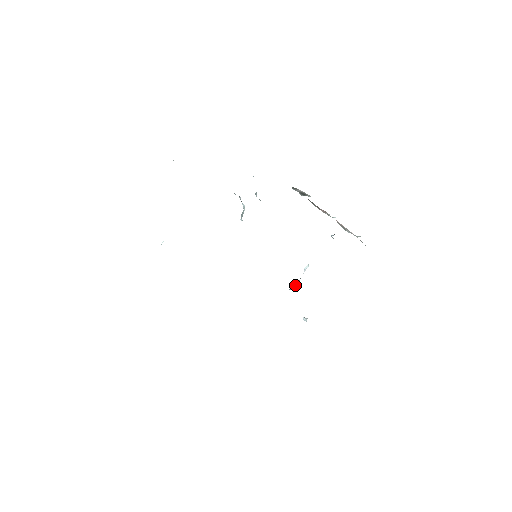
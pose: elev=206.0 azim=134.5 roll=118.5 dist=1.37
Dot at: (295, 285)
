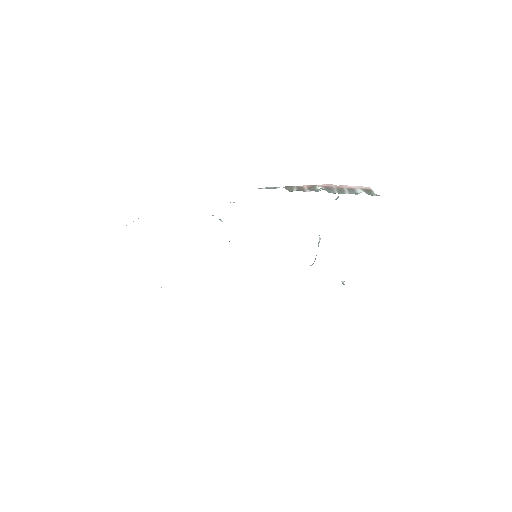
Dot at: occluded
